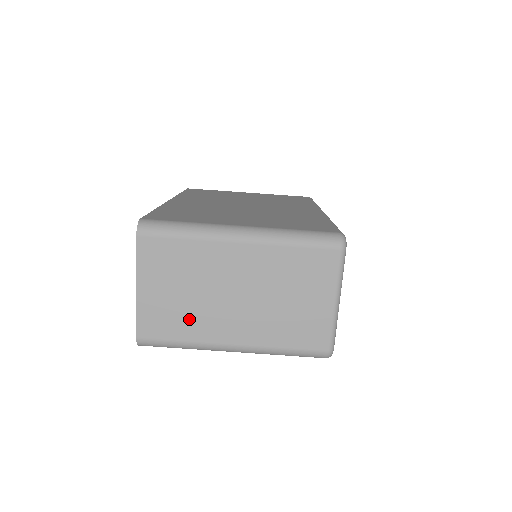
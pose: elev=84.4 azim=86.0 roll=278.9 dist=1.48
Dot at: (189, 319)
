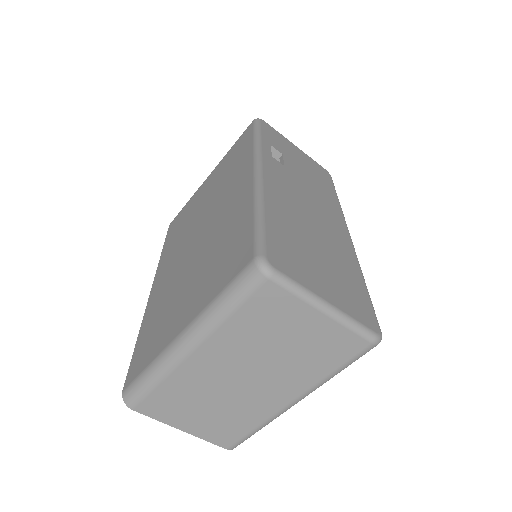
Dot at: (239, 416)
